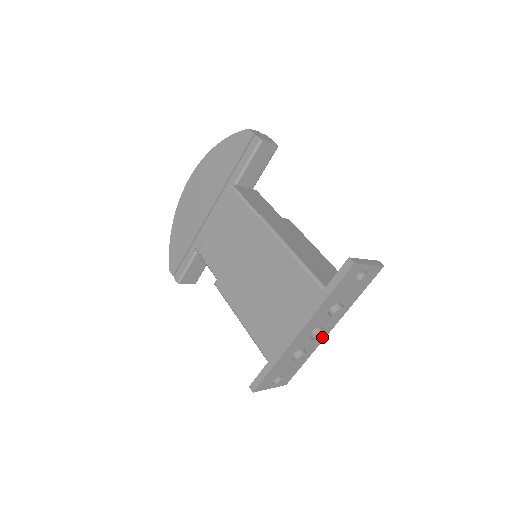
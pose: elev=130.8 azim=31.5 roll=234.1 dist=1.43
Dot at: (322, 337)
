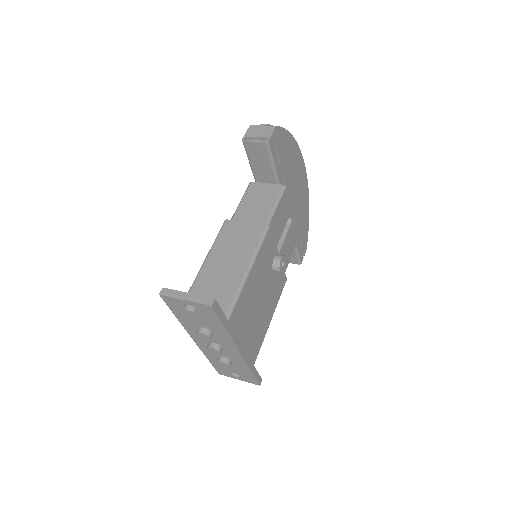
Dot at: (220, 353)
